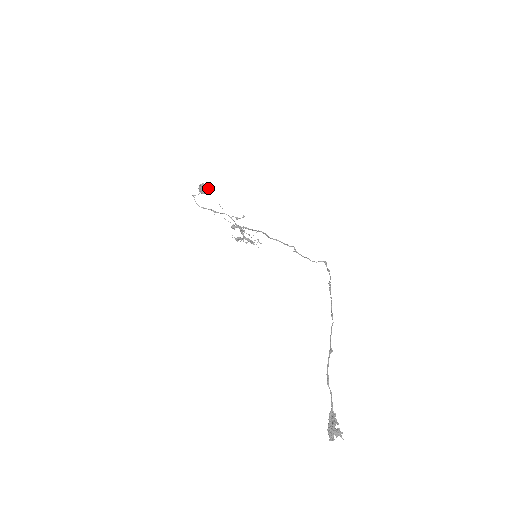
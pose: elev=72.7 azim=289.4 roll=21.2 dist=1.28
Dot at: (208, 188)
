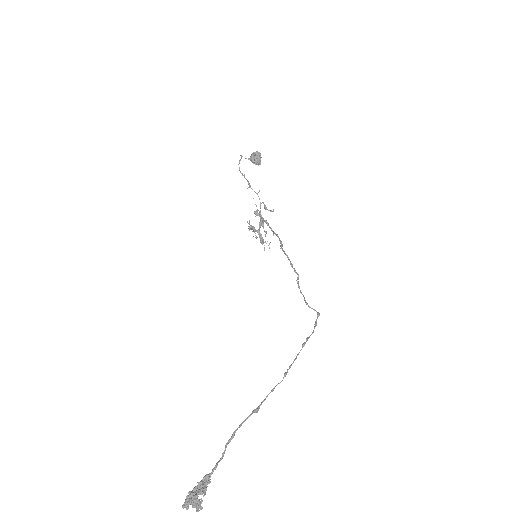
Dot at: occluded
